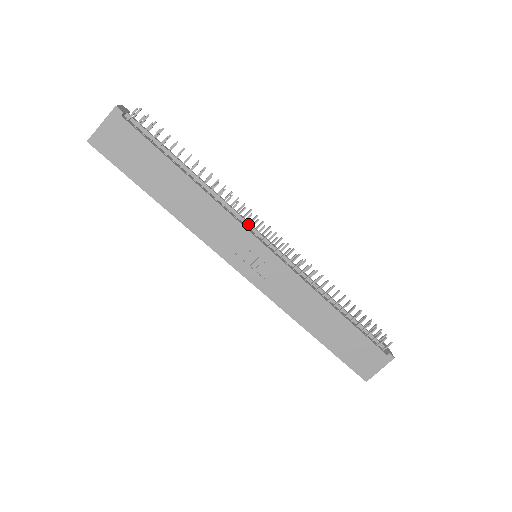
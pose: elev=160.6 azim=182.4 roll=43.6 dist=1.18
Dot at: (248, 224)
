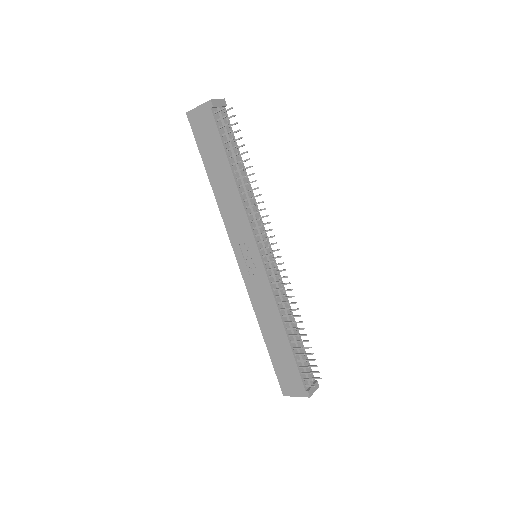
Dot at: (260, 231)
